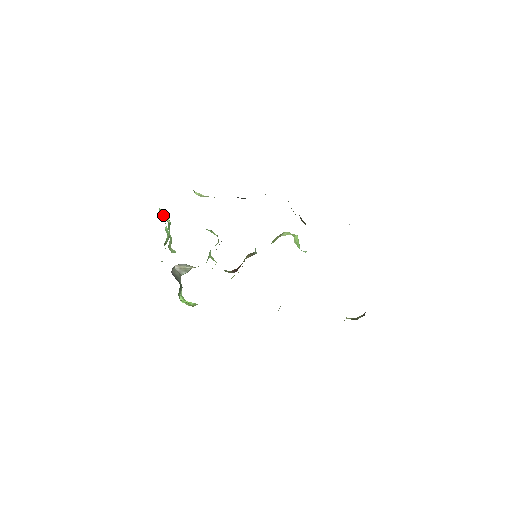
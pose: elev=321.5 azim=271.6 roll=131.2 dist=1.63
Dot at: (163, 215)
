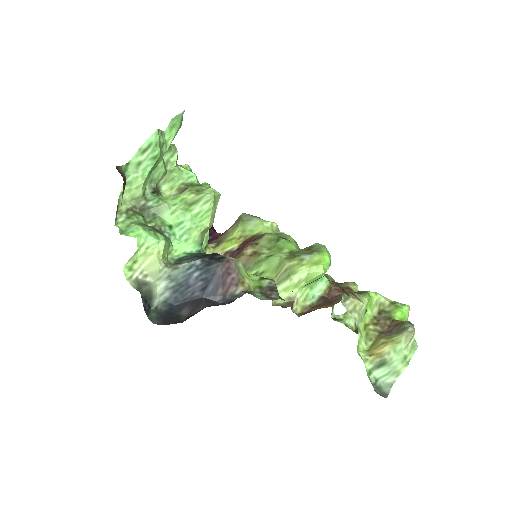
Dot at: (131, 185)
